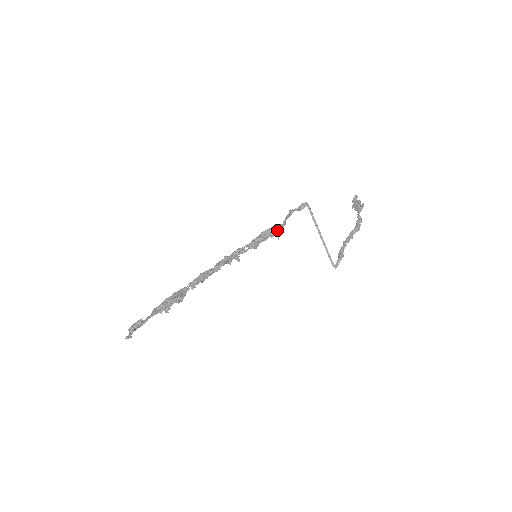
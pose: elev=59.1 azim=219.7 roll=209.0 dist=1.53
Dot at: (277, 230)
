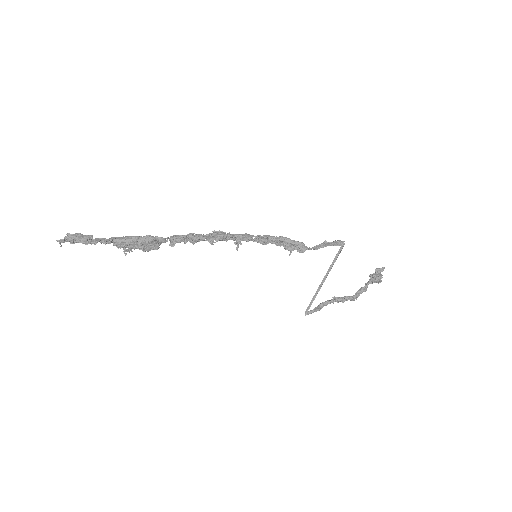
Dot at: (297, 248)
